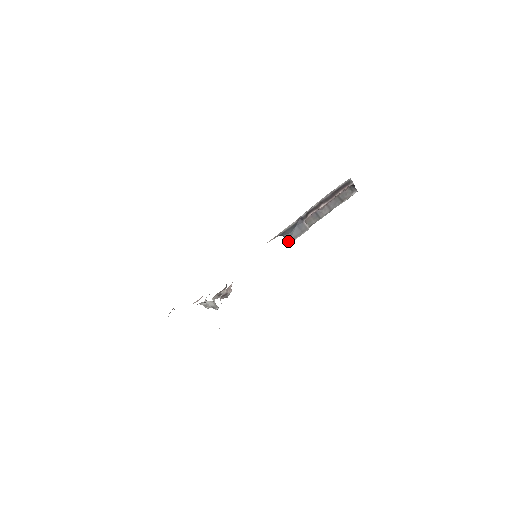
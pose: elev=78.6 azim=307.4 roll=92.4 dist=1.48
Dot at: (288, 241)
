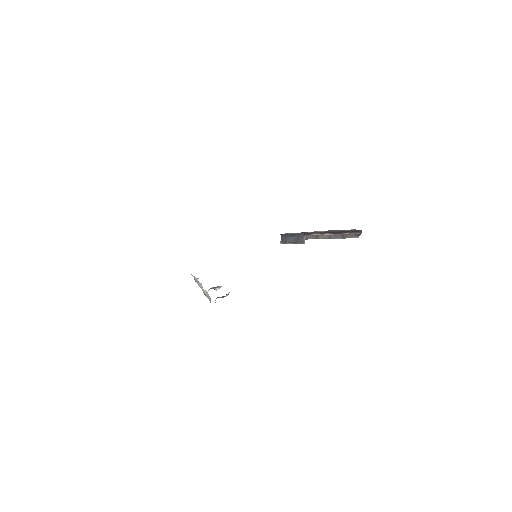
Dot at: (282, 242)
